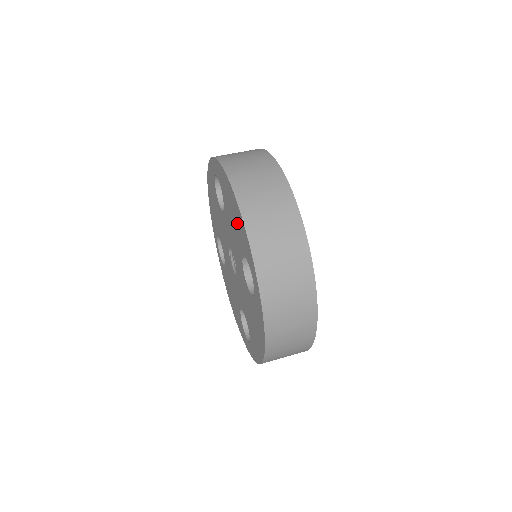
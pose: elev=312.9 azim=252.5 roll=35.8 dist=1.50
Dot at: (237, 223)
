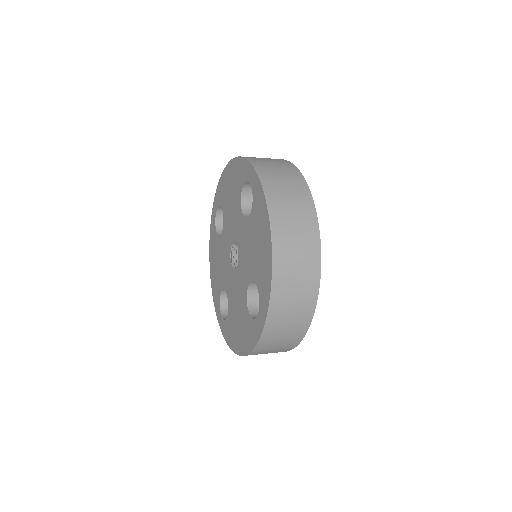
Dot at: (234, 180)
